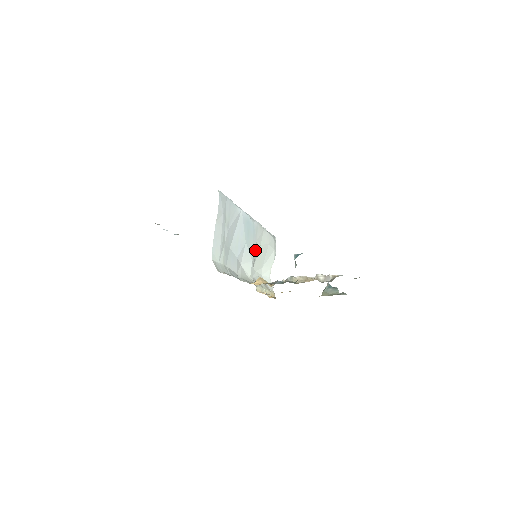
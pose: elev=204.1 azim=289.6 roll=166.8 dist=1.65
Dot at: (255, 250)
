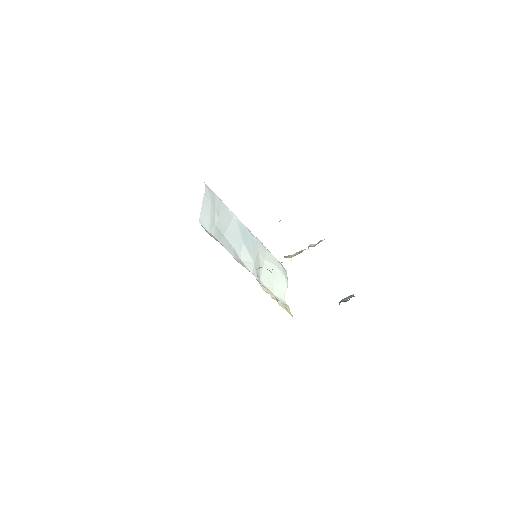
Dot at: (257, 258)
